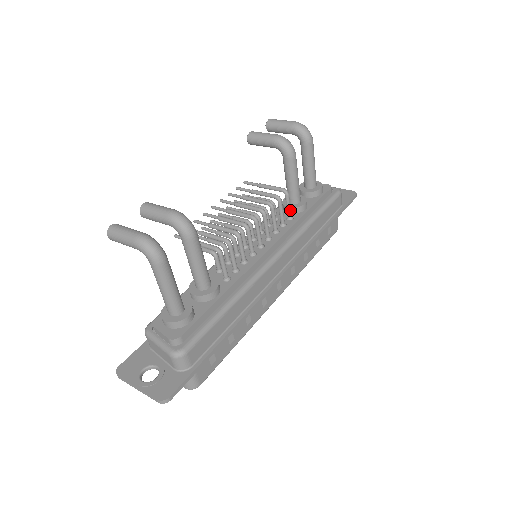
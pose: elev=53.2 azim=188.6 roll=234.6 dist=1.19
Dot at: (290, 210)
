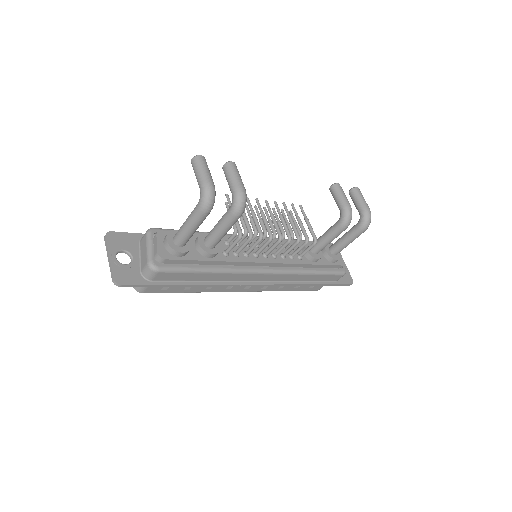
Dot at: (305, 253)
